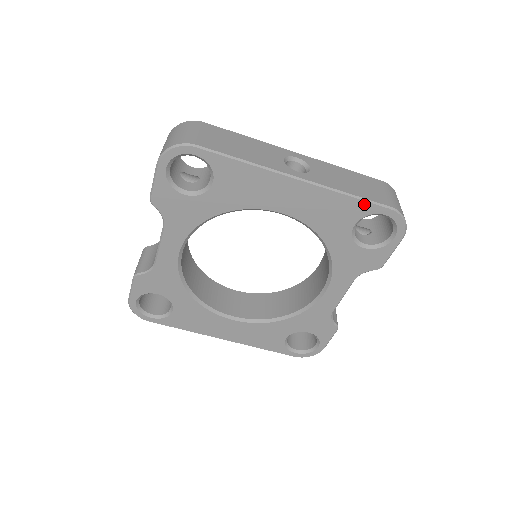
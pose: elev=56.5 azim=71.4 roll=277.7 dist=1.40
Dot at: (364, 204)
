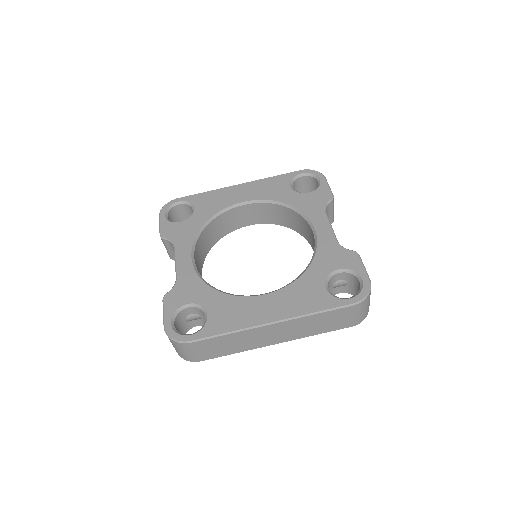
Dot at: (285, 175)
